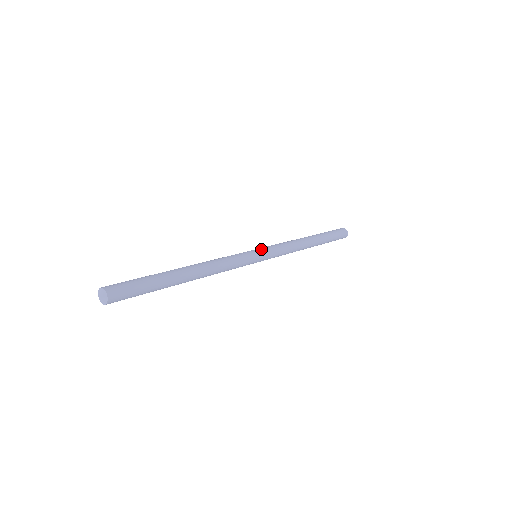
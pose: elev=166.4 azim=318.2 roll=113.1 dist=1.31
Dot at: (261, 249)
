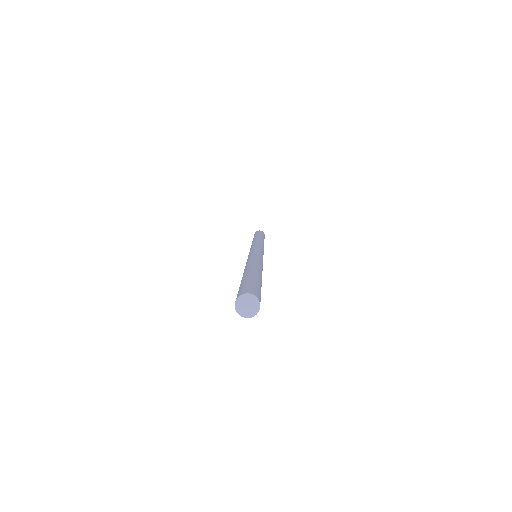
Dot at: (254, 248)
